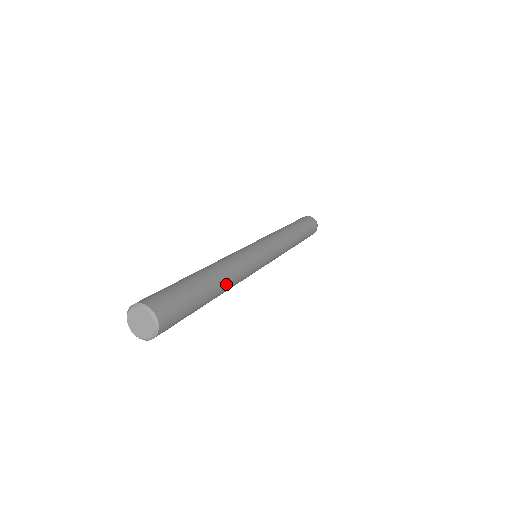
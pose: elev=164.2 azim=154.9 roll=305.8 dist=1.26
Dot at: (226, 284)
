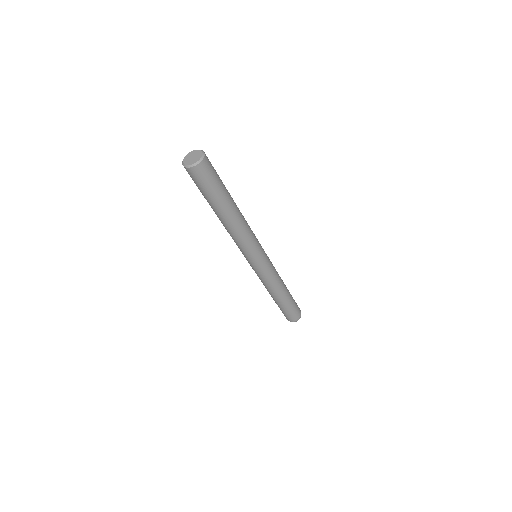
Dot at: (234, 220)
